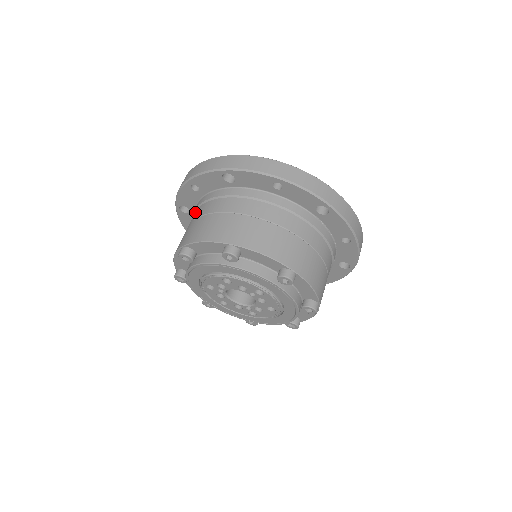
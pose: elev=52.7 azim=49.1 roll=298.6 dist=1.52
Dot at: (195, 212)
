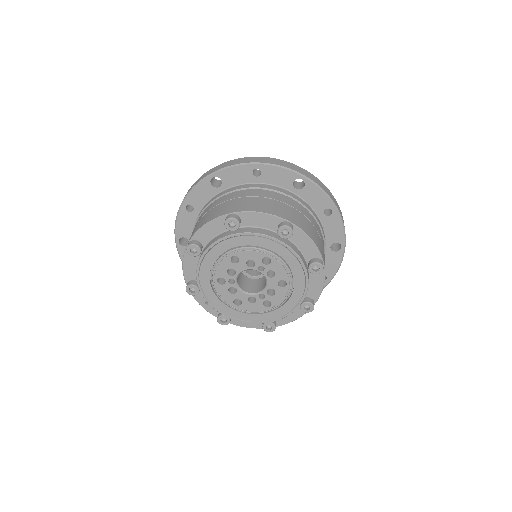
Dot at: occluded
